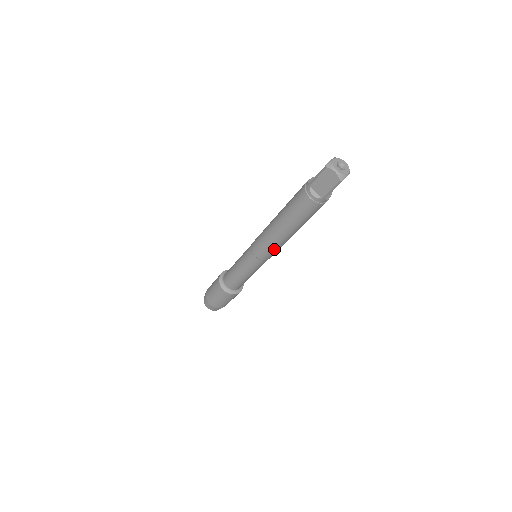
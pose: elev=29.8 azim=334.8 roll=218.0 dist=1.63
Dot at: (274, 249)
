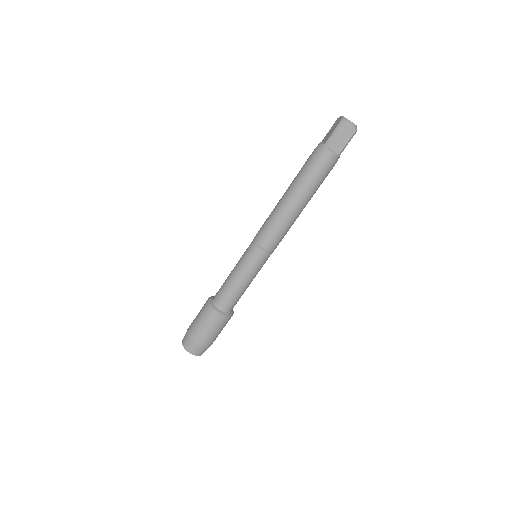
Dot at: (285, 233)
